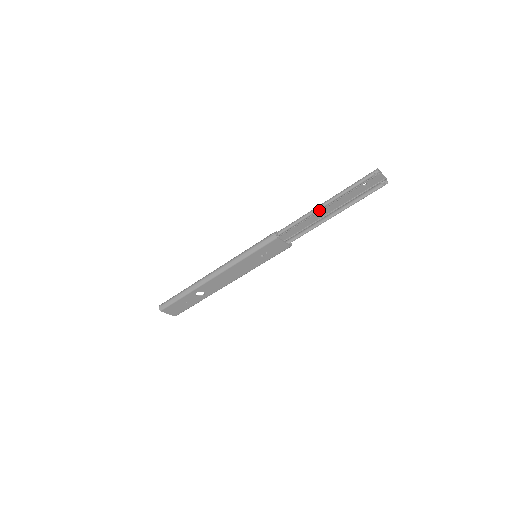
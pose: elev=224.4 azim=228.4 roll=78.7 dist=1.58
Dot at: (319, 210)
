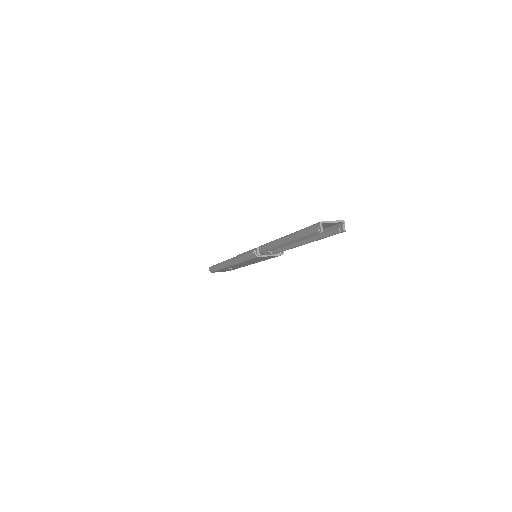
Dot at: (281, 246)
